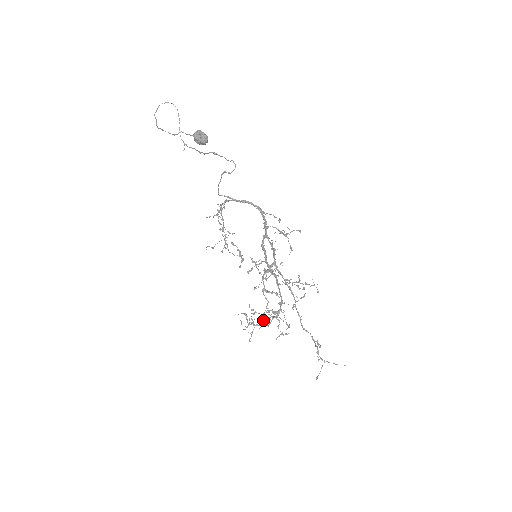
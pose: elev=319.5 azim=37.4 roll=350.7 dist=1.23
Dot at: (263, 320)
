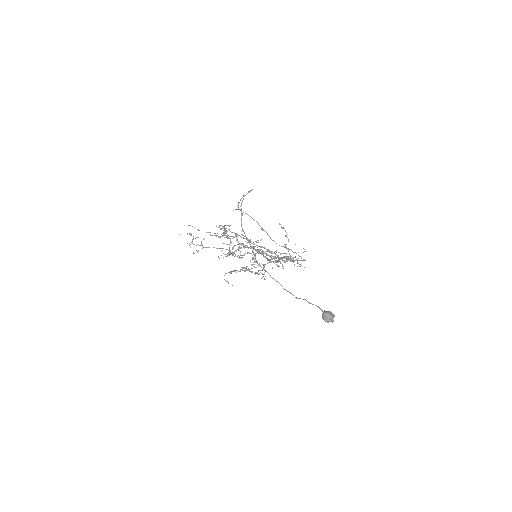
Dot at: occluded
